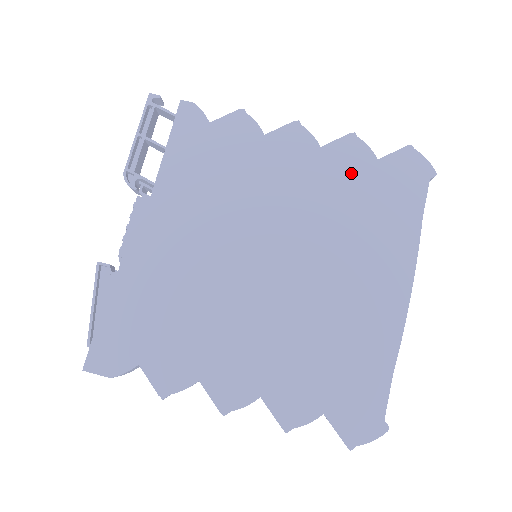
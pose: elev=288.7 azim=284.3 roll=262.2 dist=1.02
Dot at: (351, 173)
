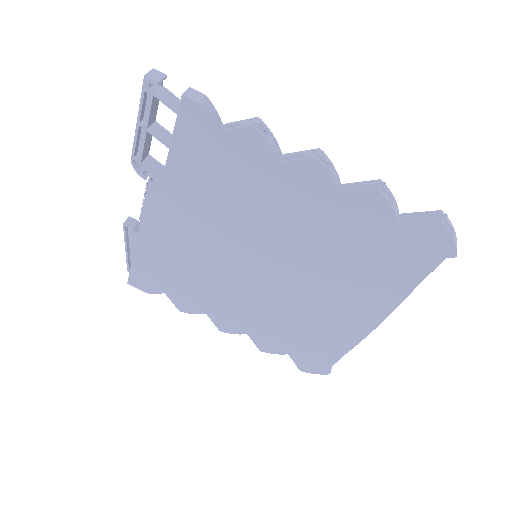
Dot at: (362, 228)
